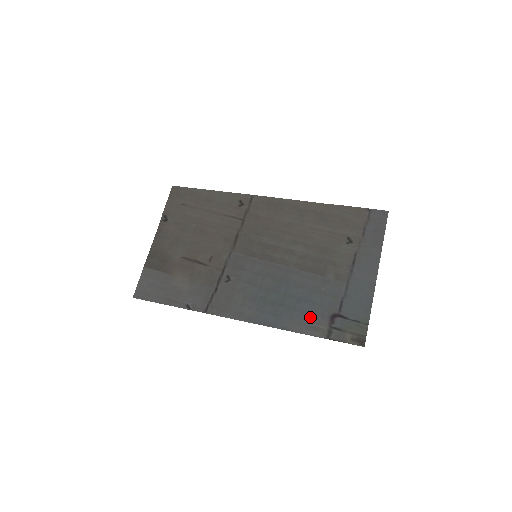
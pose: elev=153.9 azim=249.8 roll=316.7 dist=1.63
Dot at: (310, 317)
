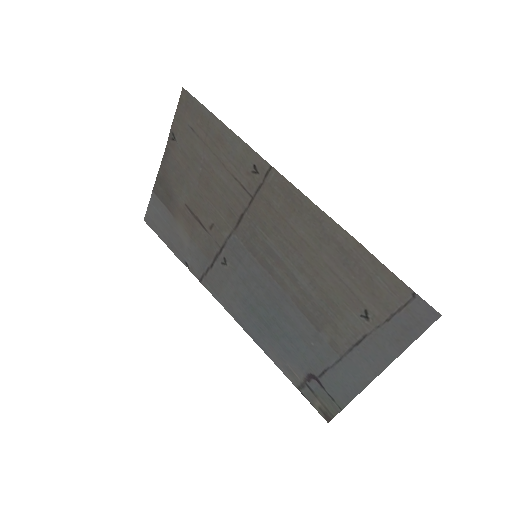
Dot at: (289, 359)
